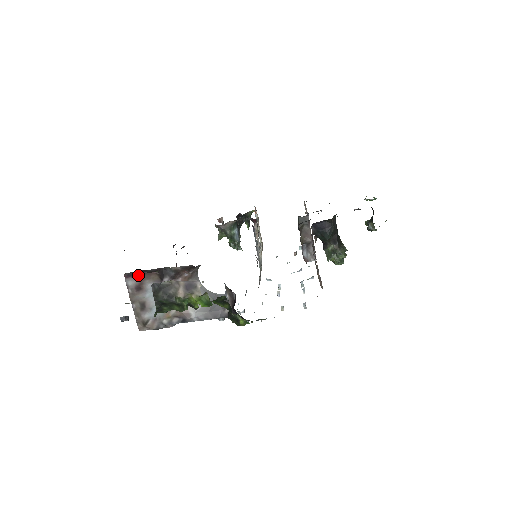
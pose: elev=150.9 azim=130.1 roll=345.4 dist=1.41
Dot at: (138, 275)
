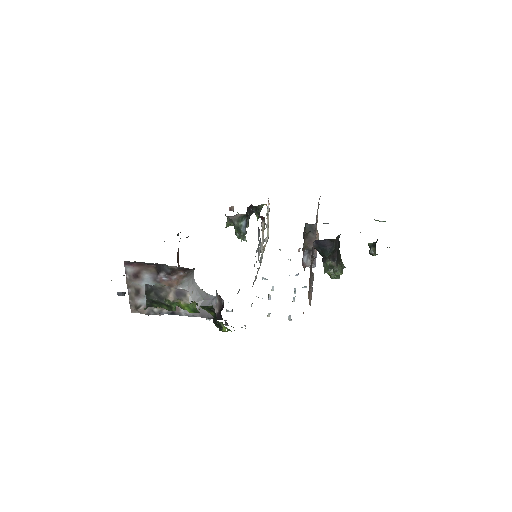
Dot at: (137, 265)
